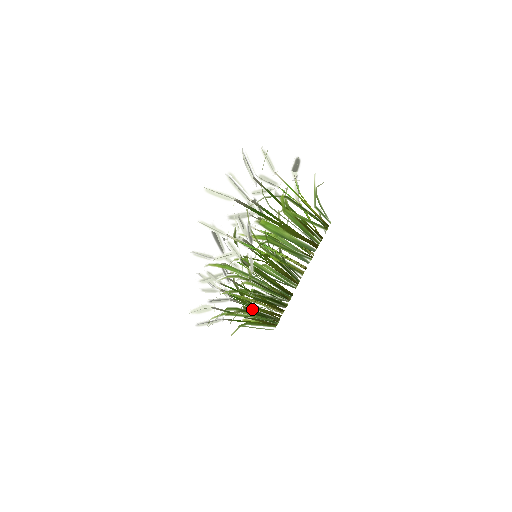
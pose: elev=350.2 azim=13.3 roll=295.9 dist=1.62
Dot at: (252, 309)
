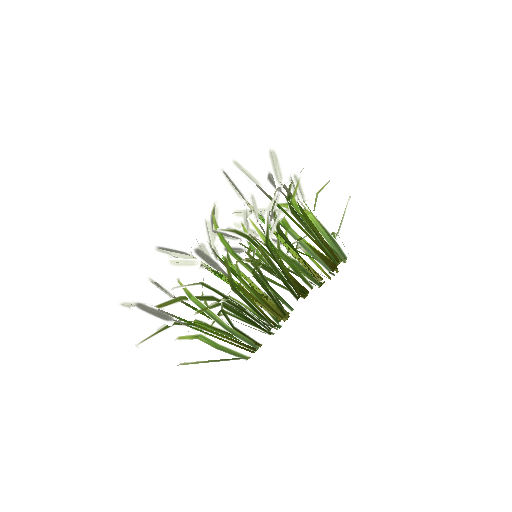
Dot at: (227, 316)
